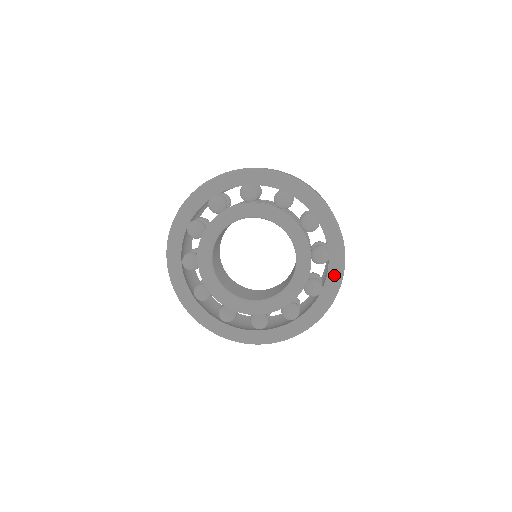
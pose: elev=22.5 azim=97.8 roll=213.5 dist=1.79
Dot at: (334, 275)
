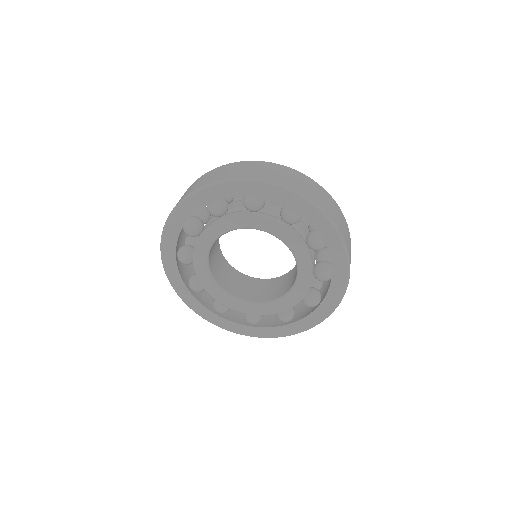
Dot at: (334, 295)
